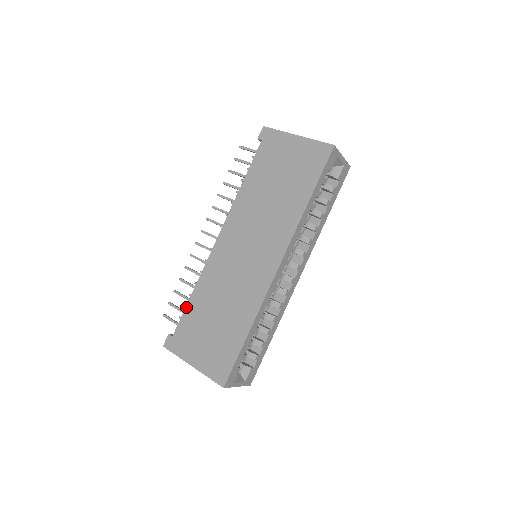
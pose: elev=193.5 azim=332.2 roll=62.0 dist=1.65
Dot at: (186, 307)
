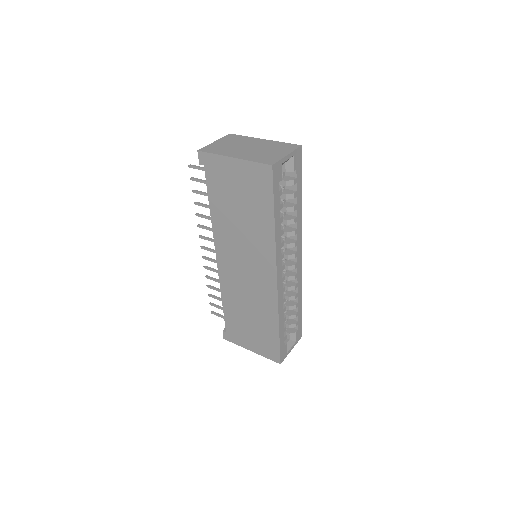
Dot at: (224, 312)
